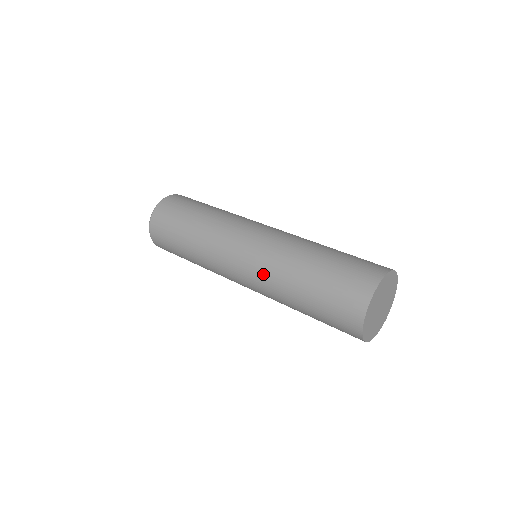
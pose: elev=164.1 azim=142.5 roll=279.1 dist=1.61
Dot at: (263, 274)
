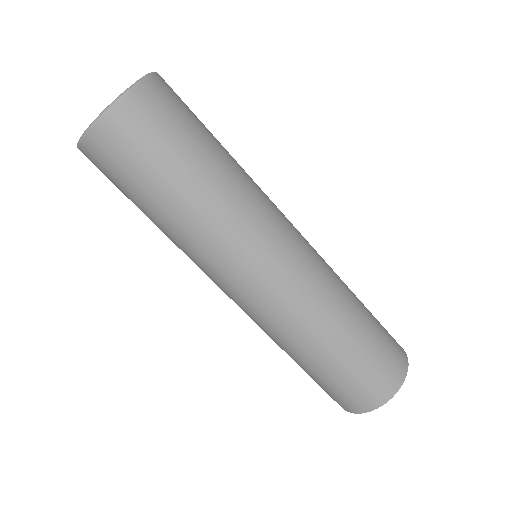
Dot at: (308, 297)
